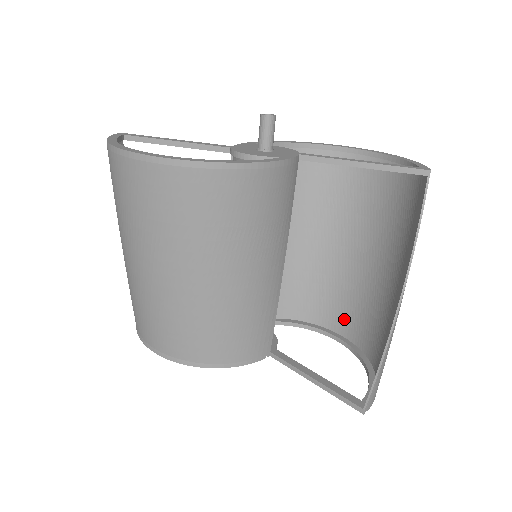
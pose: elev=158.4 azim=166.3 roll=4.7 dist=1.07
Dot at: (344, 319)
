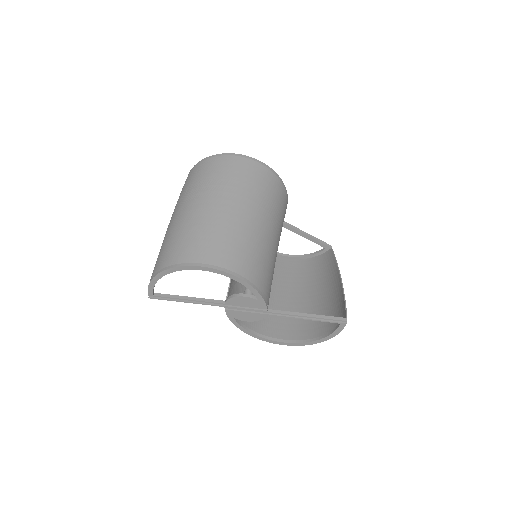
Dot at: (287, 332)
